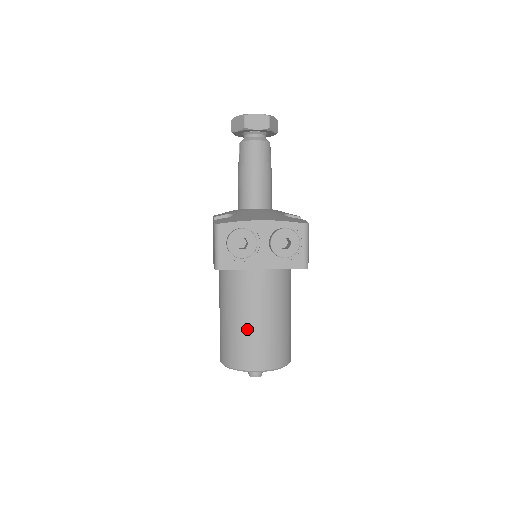
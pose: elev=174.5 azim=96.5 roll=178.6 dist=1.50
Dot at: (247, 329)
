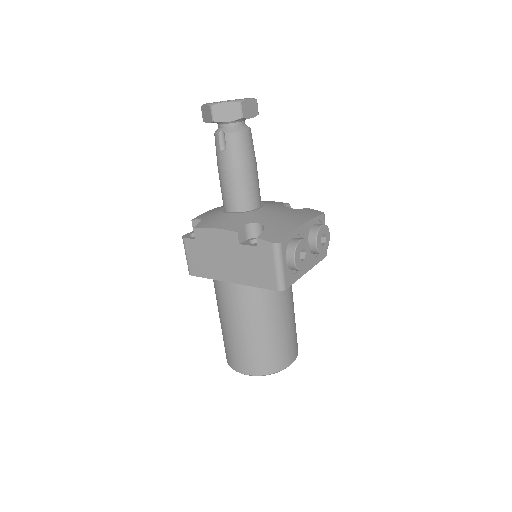
Dot at: (282, 332)
